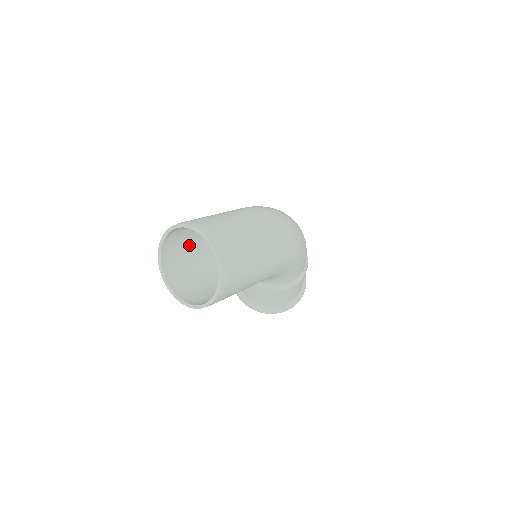
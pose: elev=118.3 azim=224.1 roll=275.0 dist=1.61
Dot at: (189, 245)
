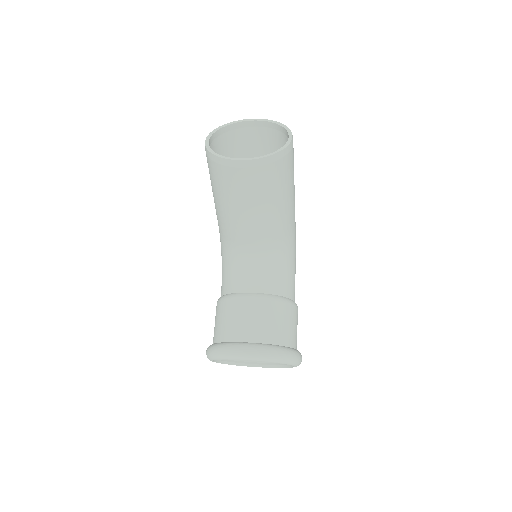
Dot at: occluded
